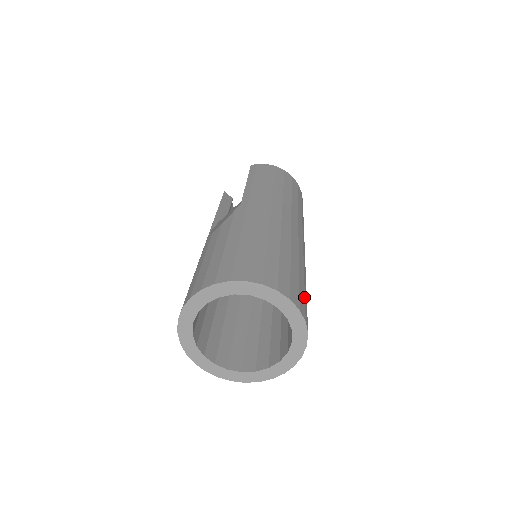
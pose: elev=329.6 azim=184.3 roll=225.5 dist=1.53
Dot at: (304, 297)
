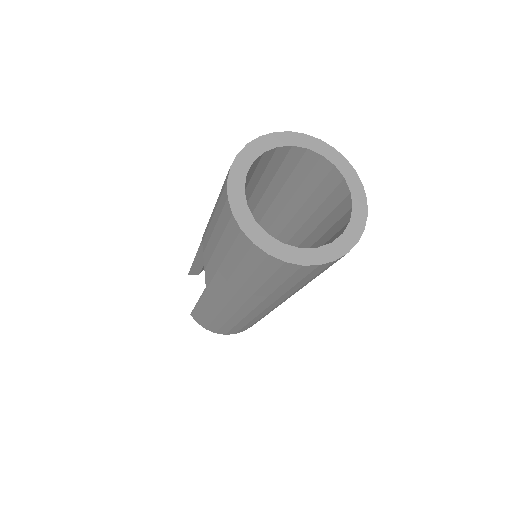
Dot at: occluded
